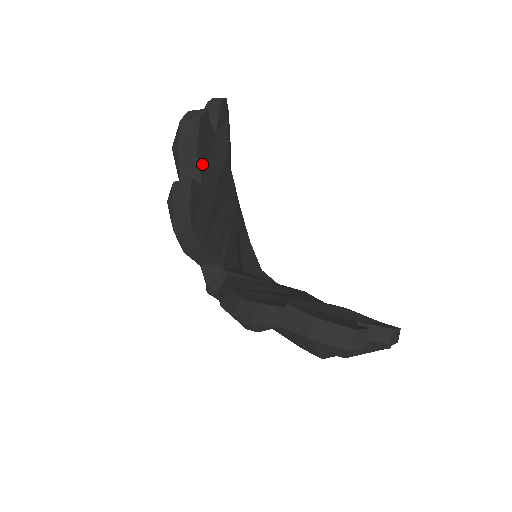
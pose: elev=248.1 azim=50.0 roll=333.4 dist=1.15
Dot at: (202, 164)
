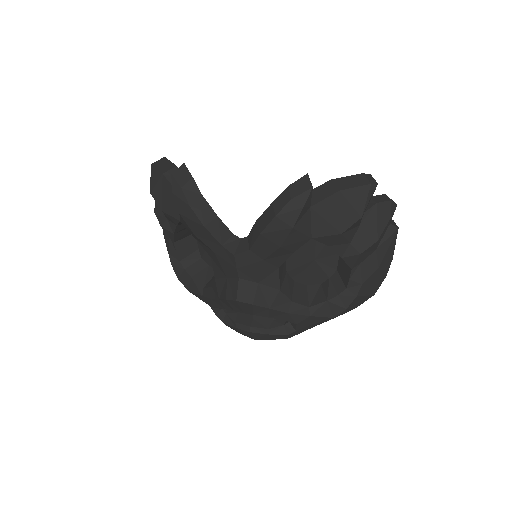
Dot at: occluded
